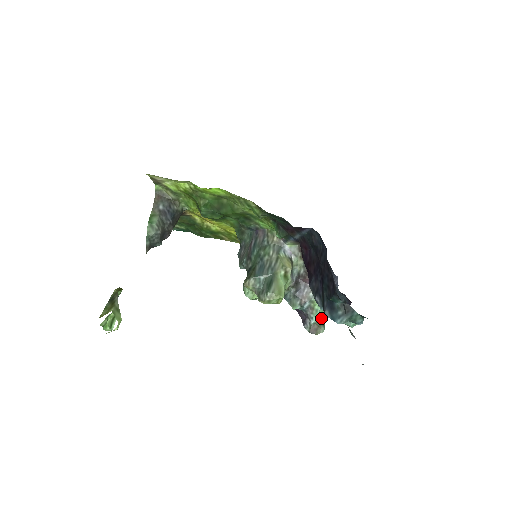
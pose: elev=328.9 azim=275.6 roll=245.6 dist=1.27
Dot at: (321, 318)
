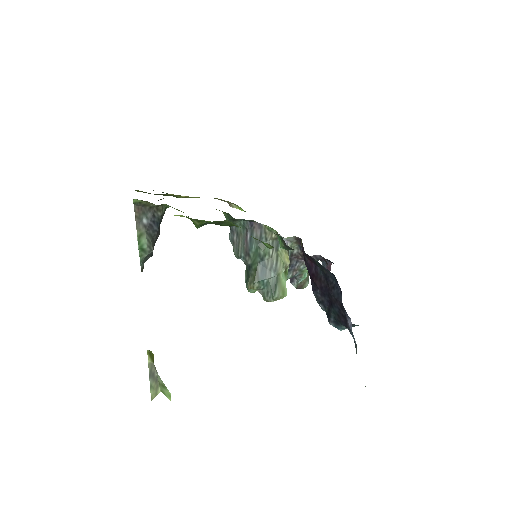
Dot at: occluded
